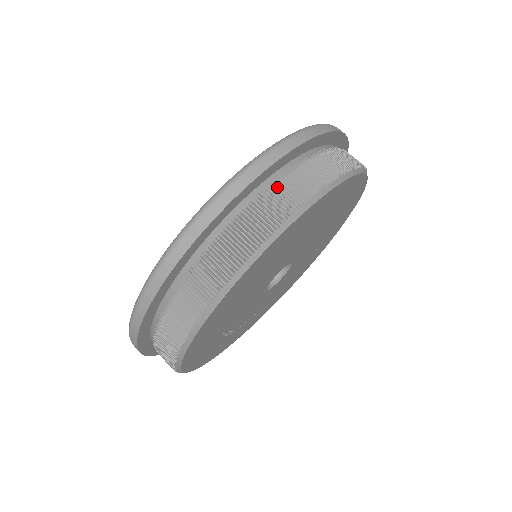
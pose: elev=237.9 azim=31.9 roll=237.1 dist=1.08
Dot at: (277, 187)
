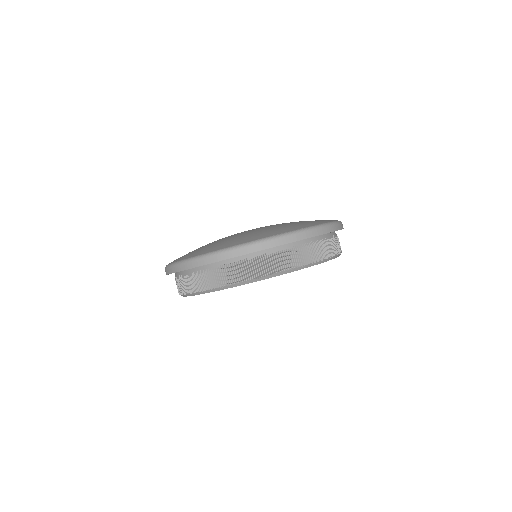
Dot at: (282, 254)
